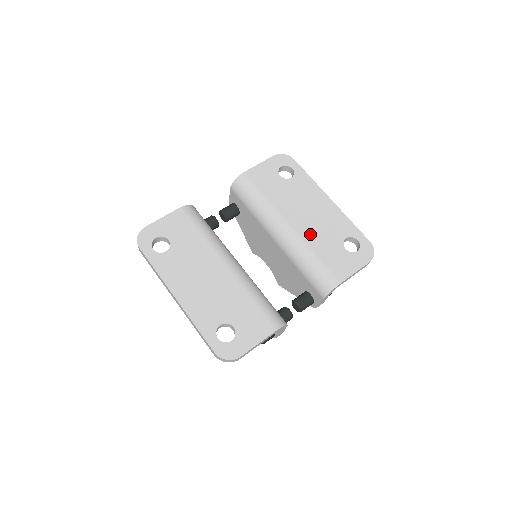
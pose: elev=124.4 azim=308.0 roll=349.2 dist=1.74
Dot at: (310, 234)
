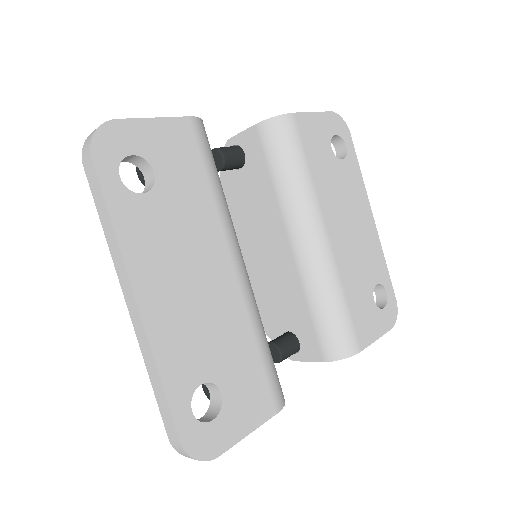
Dot at: (345, 260)
